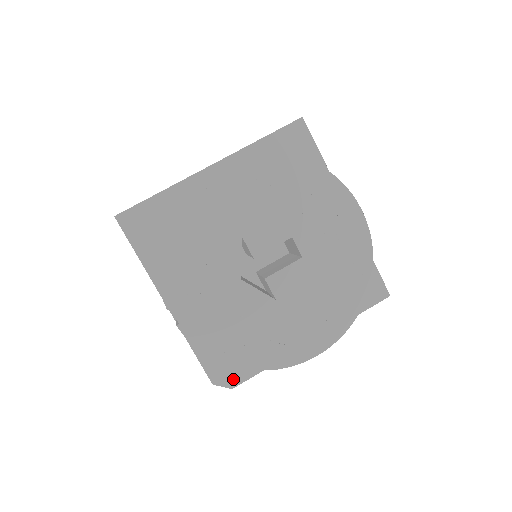
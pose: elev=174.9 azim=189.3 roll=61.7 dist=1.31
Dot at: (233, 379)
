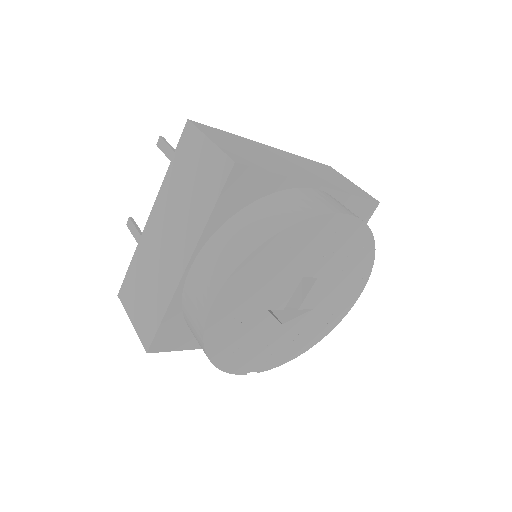
Dot at: occluded
